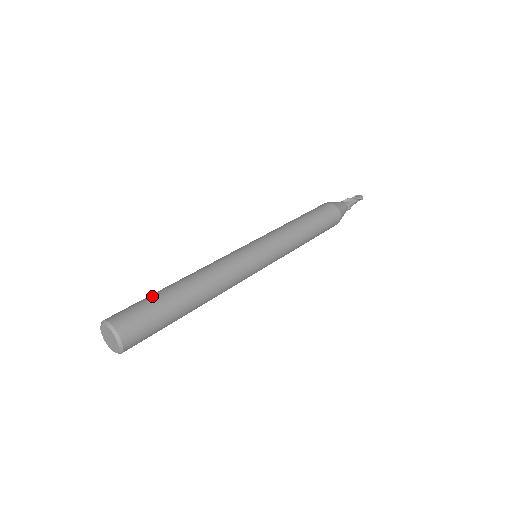
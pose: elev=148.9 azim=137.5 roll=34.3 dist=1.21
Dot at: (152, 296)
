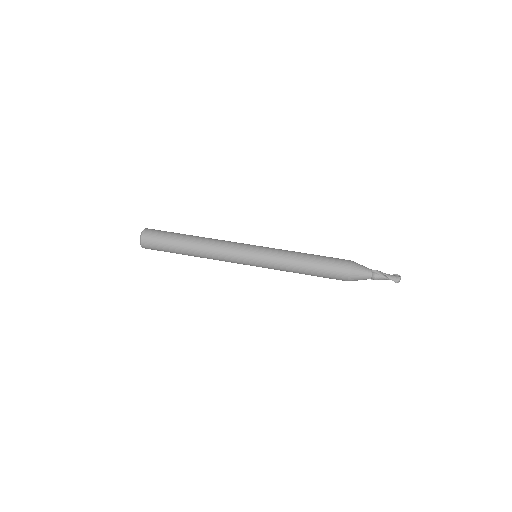
Dot at: (172, 234)
